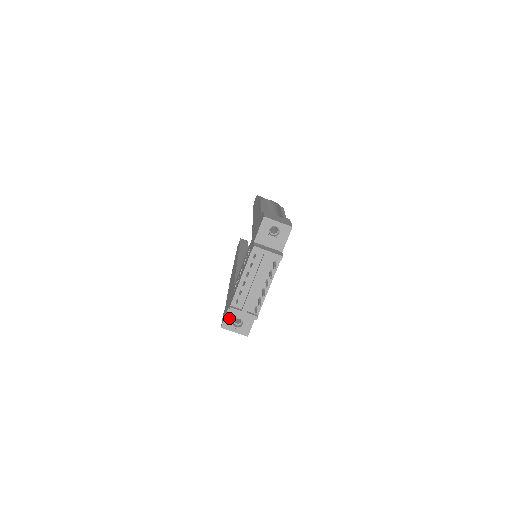
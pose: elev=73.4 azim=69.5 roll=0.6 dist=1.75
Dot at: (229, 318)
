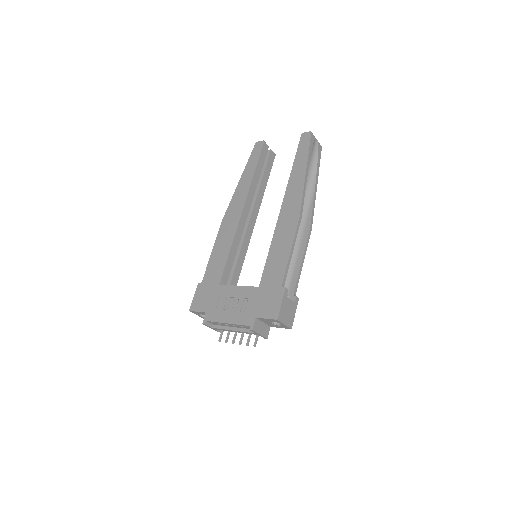
Dot at: (199, 313)
